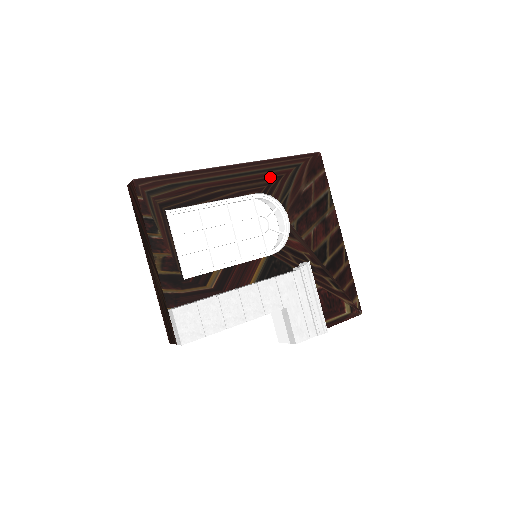
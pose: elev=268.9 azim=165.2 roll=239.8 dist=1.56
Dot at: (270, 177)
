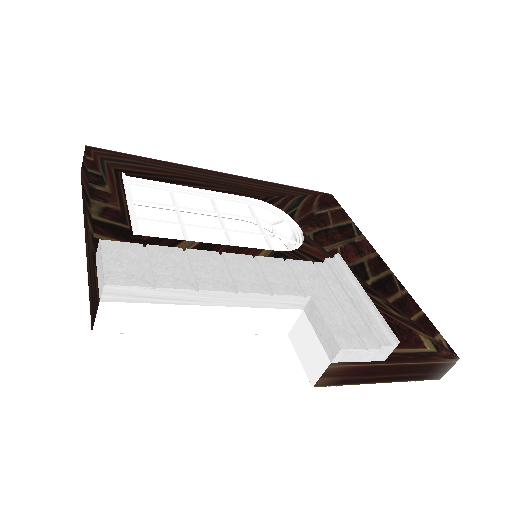
Dot at: (269, 192)
